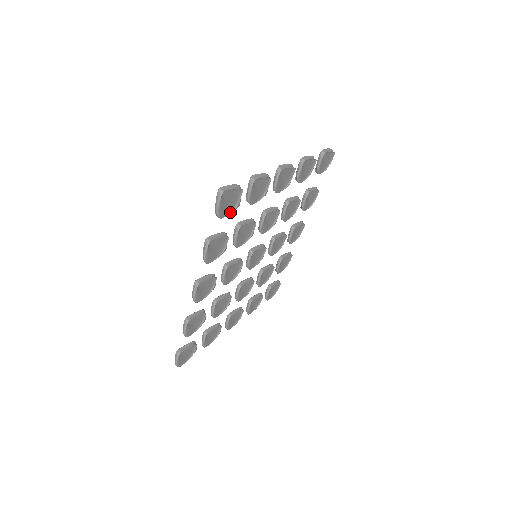
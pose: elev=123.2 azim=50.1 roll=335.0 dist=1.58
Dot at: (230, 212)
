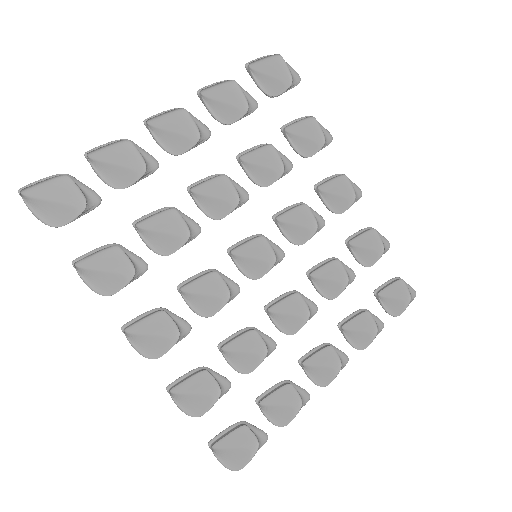
Dot at: (80, 213)
